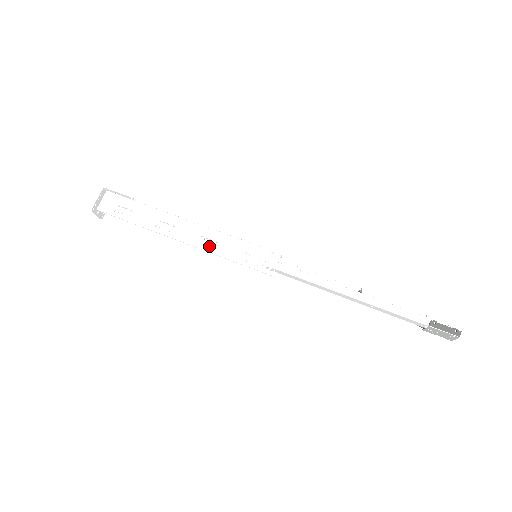
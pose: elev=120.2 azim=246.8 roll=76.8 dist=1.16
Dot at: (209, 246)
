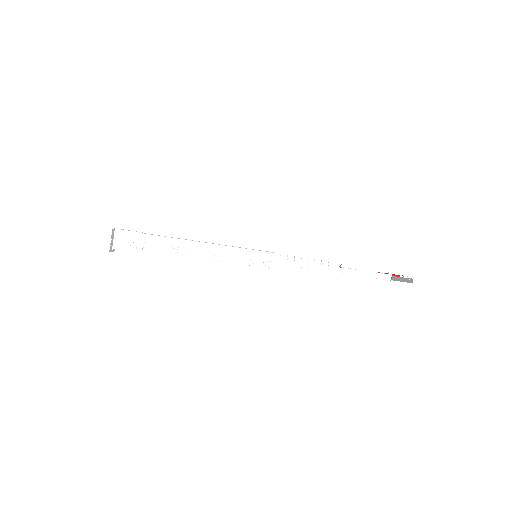
Dot at: (219, 260)
